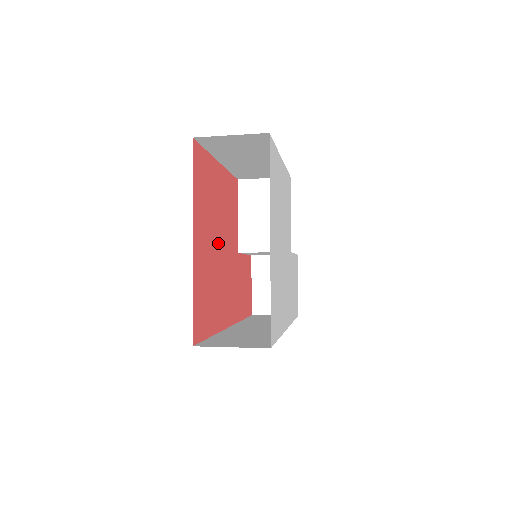
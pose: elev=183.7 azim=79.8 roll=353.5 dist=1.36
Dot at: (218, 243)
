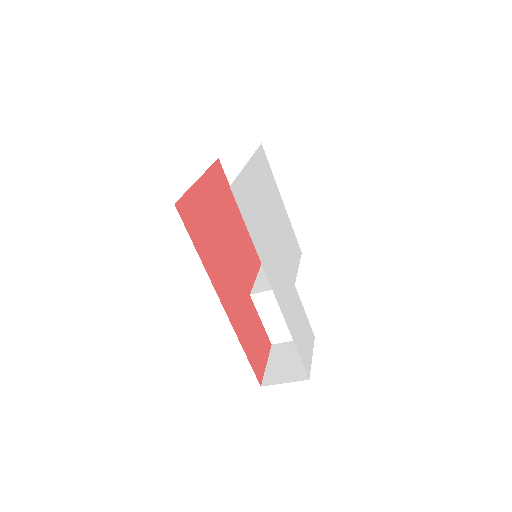
Dot at: (225, 235)
